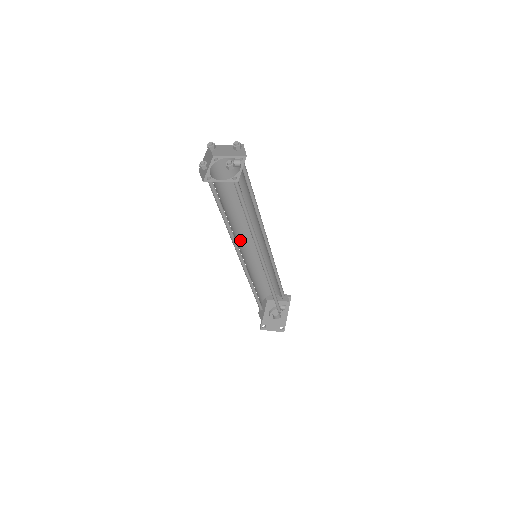
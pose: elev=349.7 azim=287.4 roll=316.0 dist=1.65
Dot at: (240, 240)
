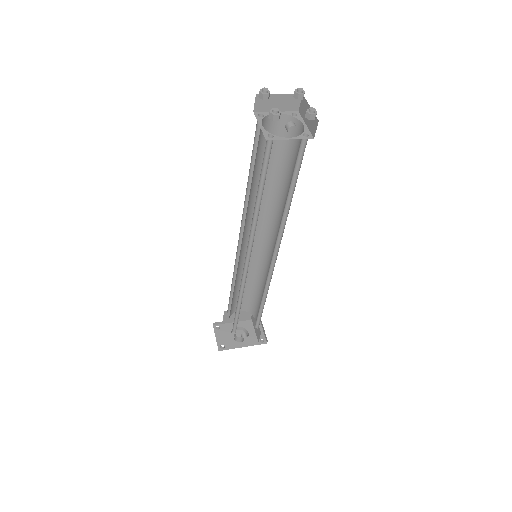
Dot at: (260, 226)
